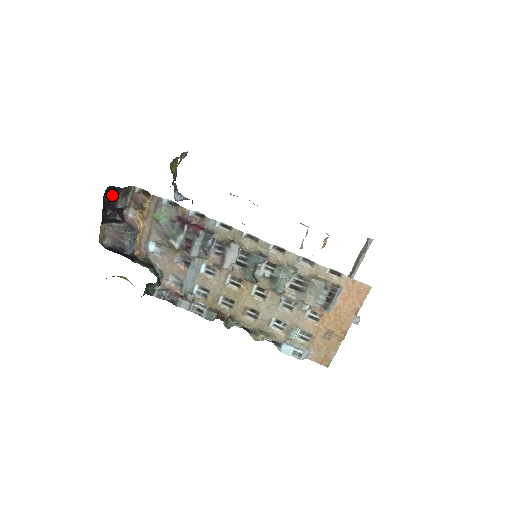
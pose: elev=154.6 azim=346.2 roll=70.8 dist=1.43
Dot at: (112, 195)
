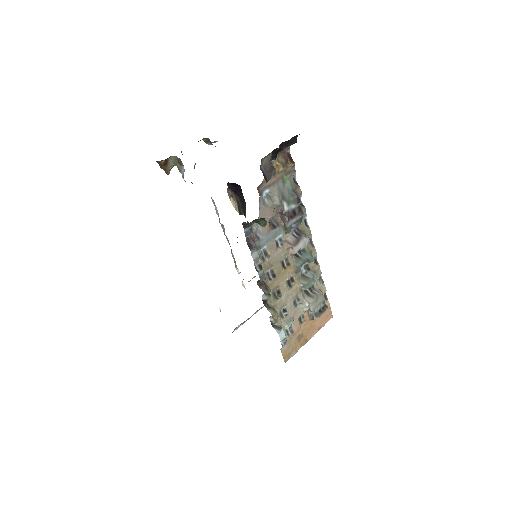
Dot at: (291, 140)
